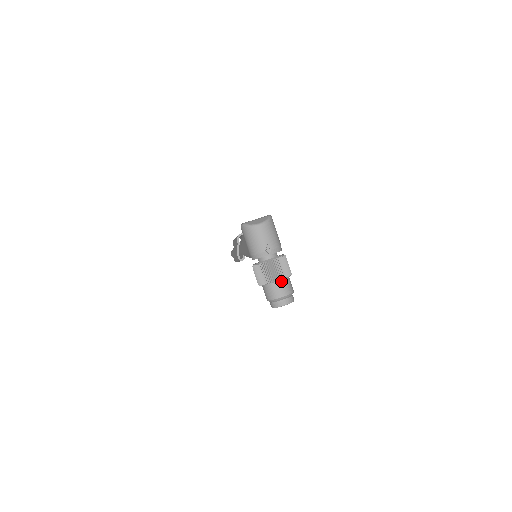
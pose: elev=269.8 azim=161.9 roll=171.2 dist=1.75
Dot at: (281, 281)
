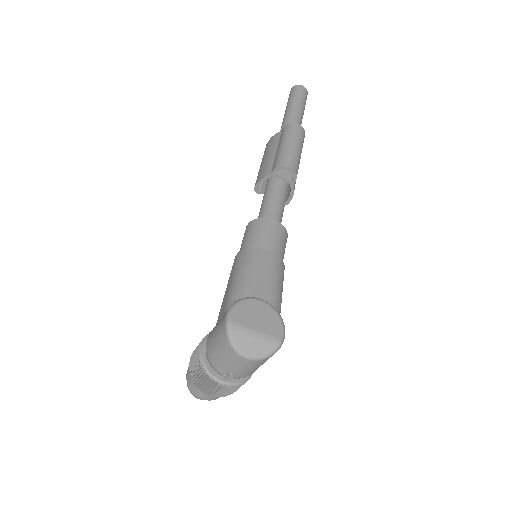
Dot at: occluded
